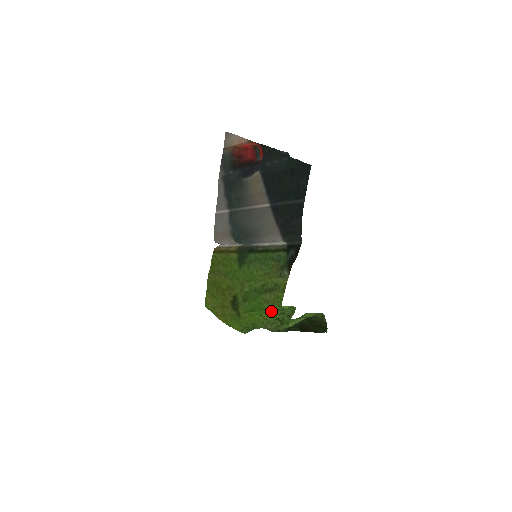
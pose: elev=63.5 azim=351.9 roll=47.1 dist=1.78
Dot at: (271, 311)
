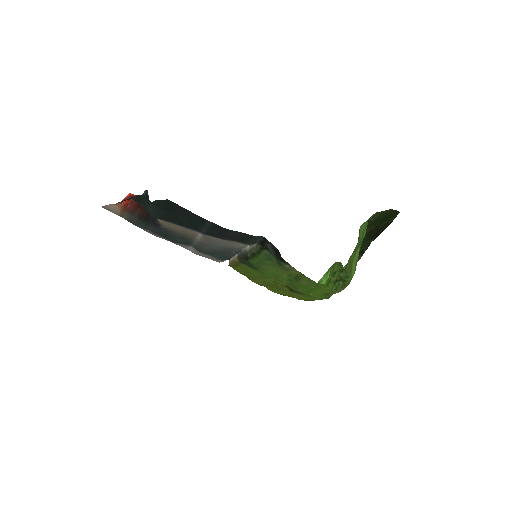
Dot at: occluded
